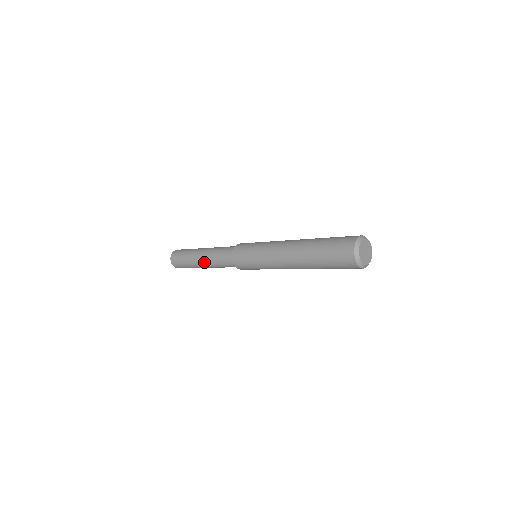
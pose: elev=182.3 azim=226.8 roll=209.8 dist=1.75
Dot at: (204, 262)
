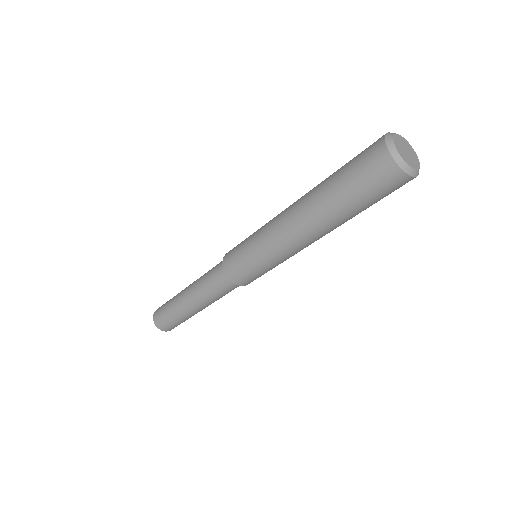
Dot at: (190, 293)
